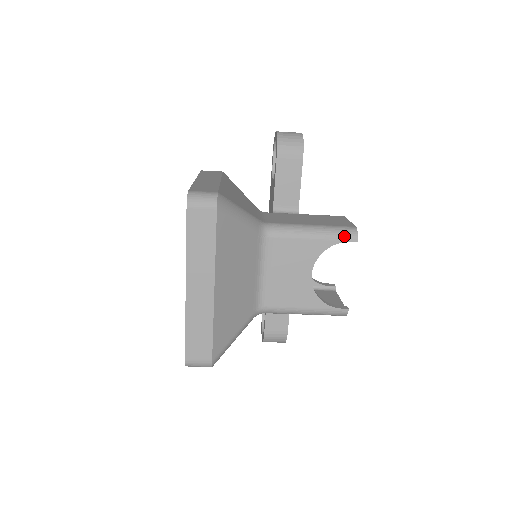
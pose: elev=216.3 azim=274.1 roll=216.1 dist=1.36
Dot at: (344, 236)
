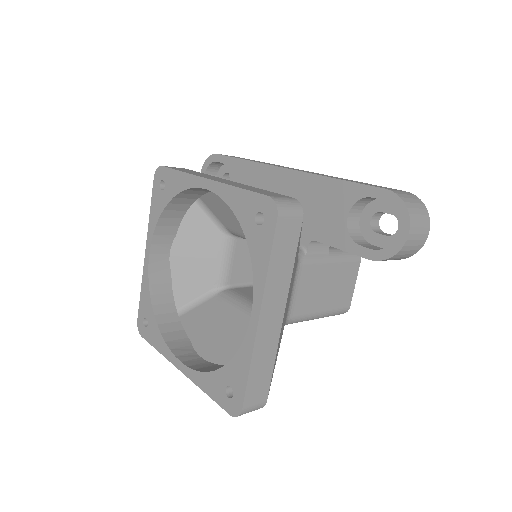
Dot at: occluded
